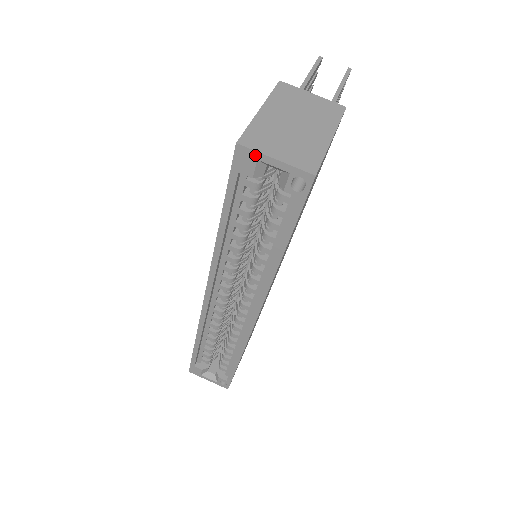
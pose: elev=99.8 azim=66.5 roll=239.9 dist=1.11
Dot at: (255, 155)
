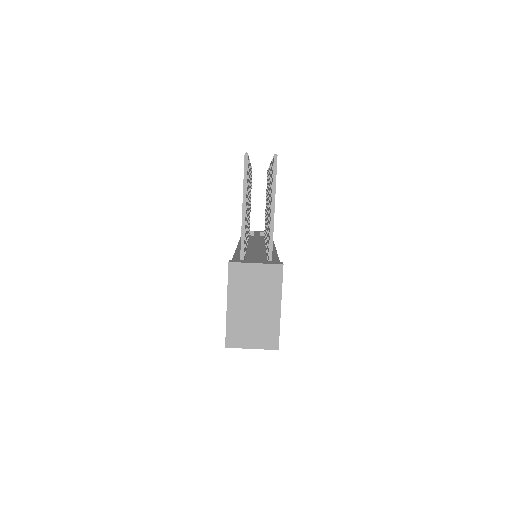
Dot at: (239, 347)
